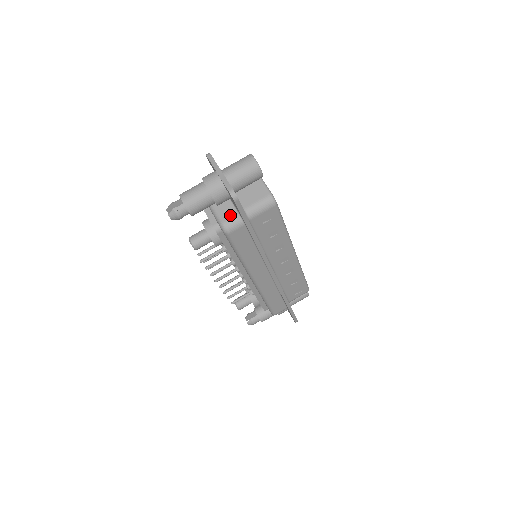
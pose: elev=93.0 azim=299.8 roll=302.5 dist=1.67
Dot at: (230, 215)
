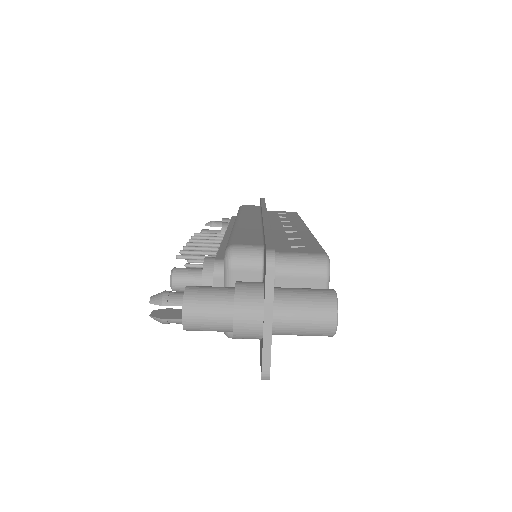
Dot at: occluded
